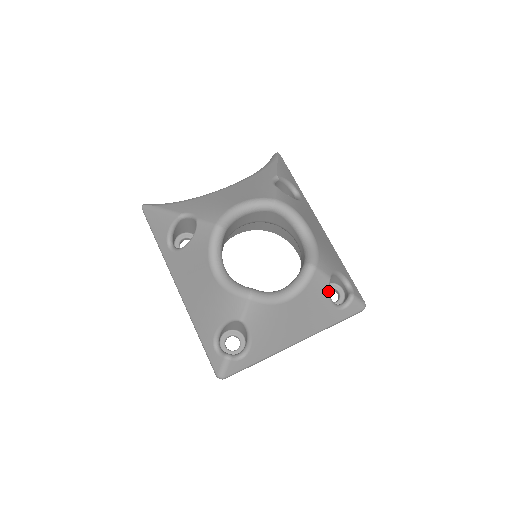
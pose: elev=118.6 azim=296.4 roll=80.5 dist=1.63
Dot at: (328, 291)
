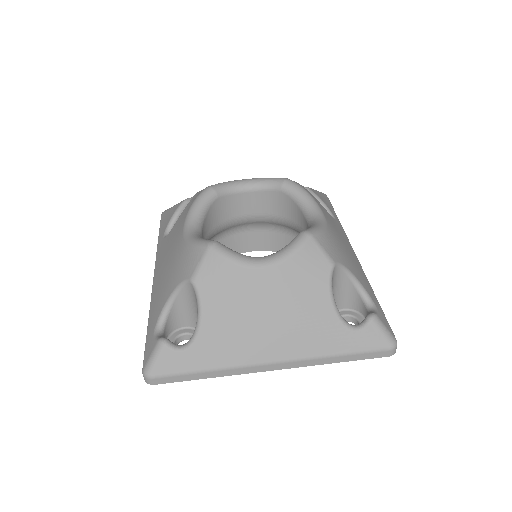
Dot at: (329, 283)
